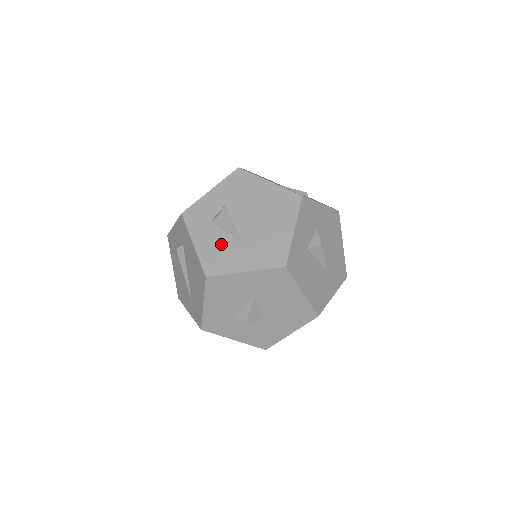
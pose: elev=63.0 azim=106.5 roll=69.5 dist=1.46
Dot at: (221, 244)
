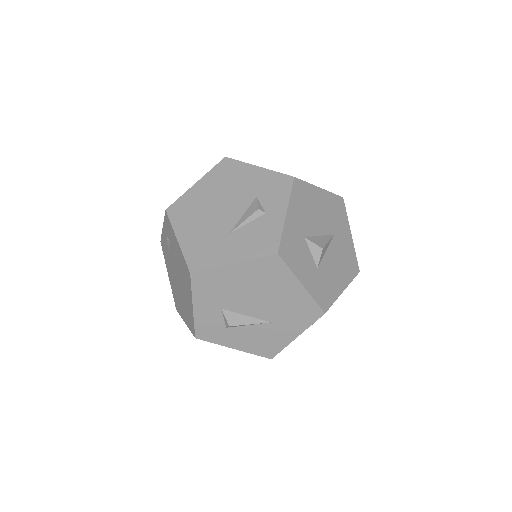
Dot at: (255, 335)
